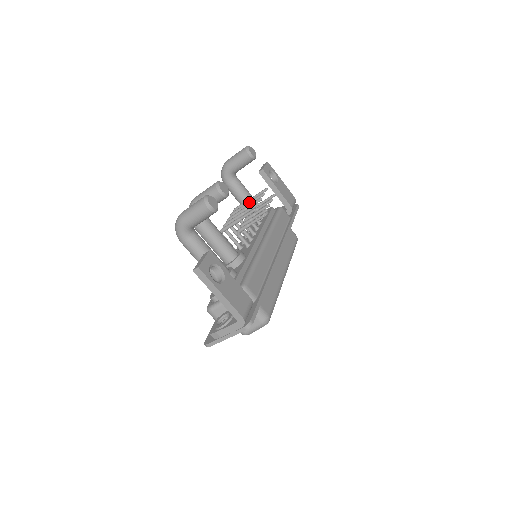
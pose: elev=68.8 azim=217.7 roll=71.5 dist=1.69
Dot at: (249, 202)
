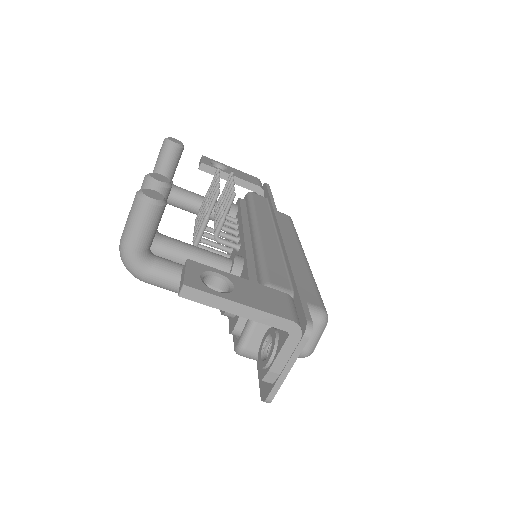
Dot at: (207, 197)
